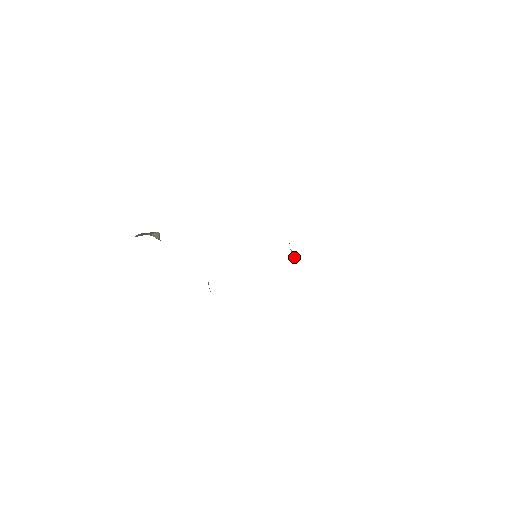
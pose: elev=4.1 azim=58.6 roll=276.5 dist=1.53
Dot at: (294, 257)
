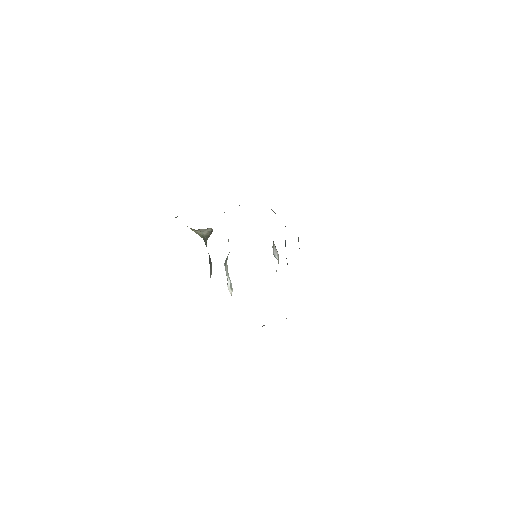
Dot at: (277, 258)
